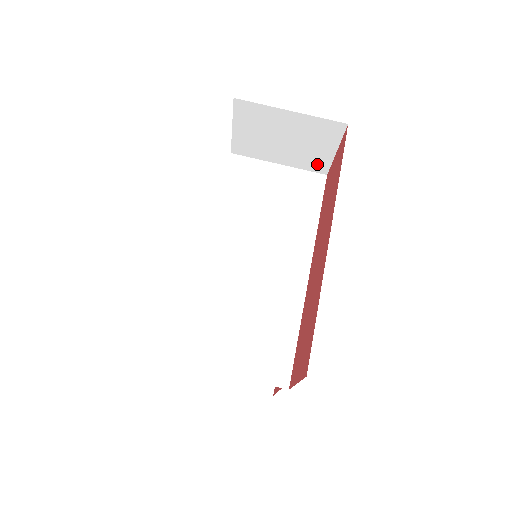
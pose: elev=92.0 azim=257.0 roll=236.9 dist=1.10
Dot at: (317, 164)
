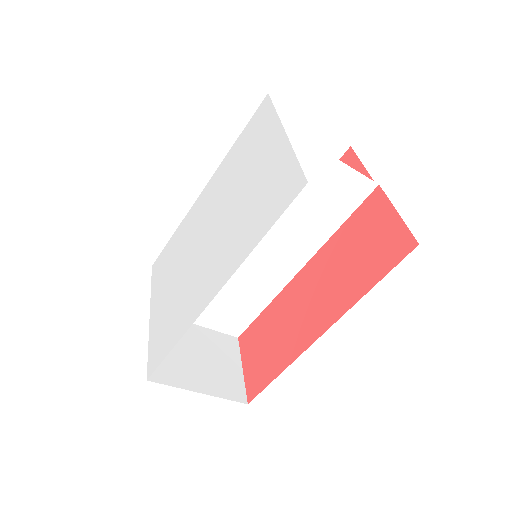
Dot at: occluded
